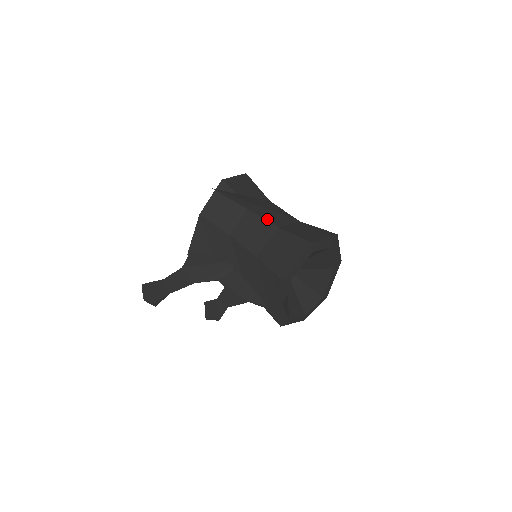
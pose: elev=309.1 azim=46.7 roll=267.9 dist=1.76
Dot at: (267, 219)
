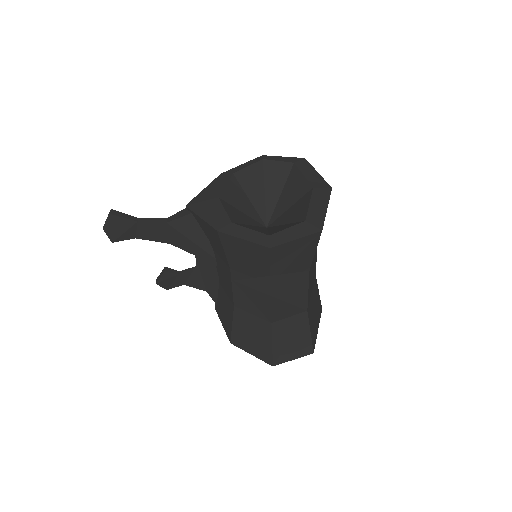
Dot at: (268, 315)
